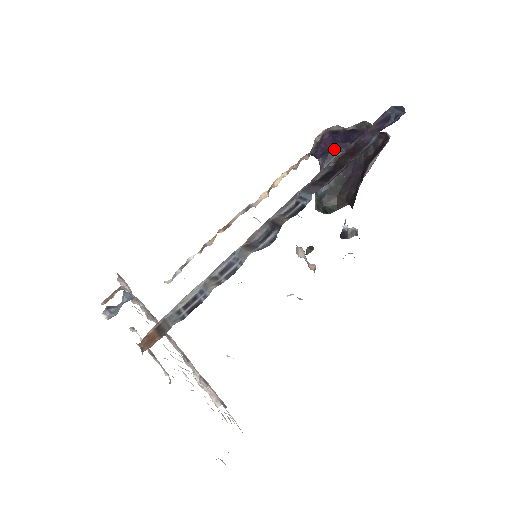
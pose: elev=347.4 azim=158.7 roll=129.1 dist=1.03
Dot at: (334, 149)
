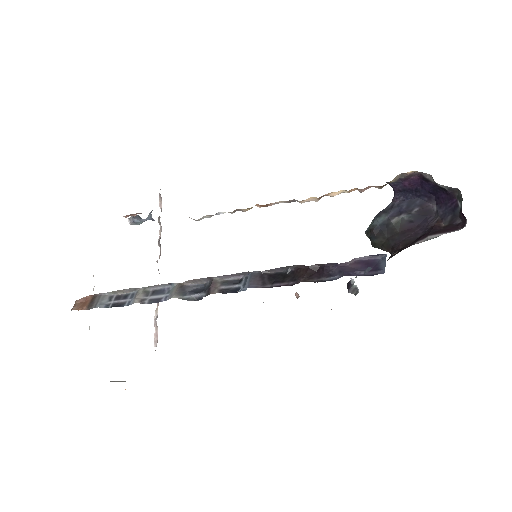
Dot at: (417, 192)
